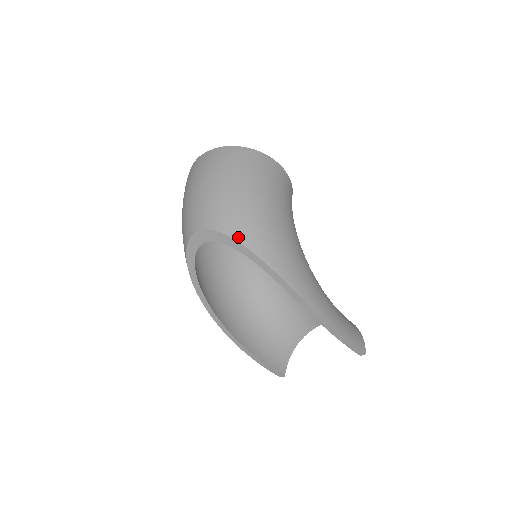
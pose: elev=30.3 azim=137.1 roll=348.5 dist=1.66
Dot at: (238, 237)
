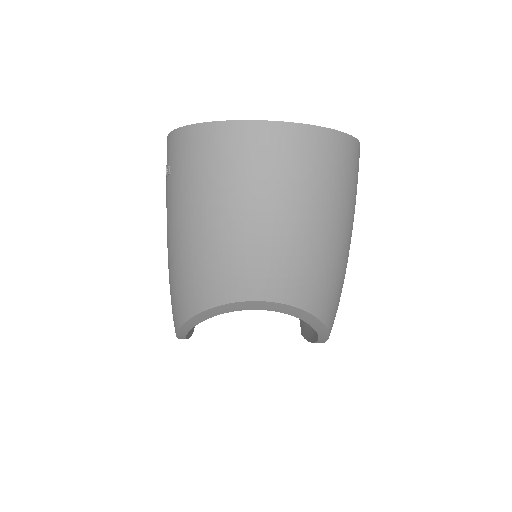
Dot at: (323, 315)
